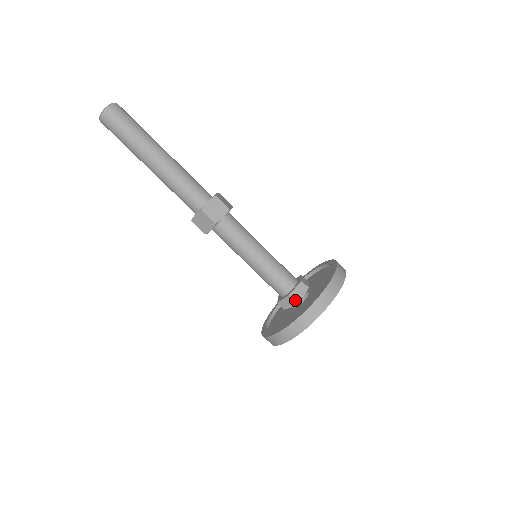
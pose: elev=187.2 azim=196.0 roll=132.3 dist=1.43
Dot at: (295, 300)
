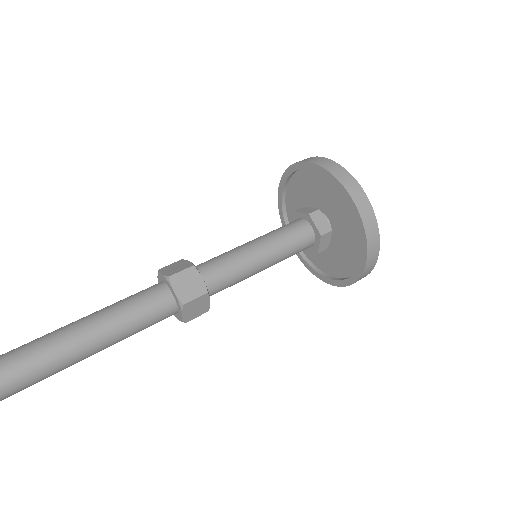
Dot at: (325, 249)
